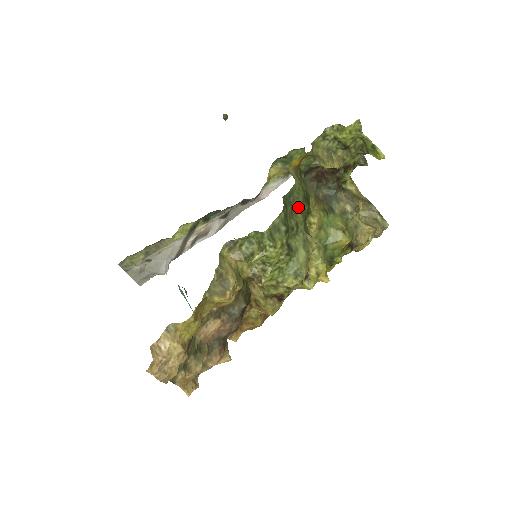
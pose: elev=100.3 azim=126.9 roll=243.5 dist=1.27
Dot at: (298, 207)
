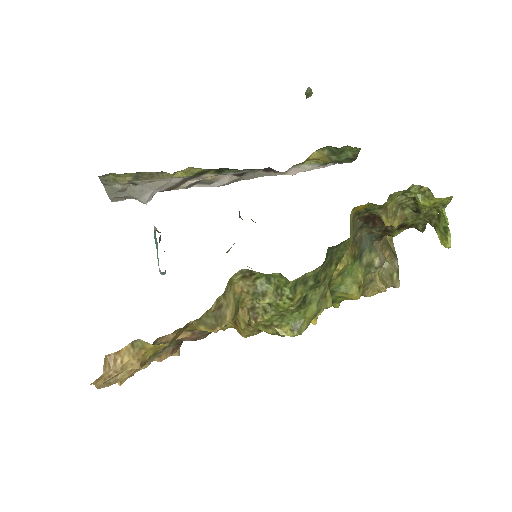
Dot at: (336, 259)
